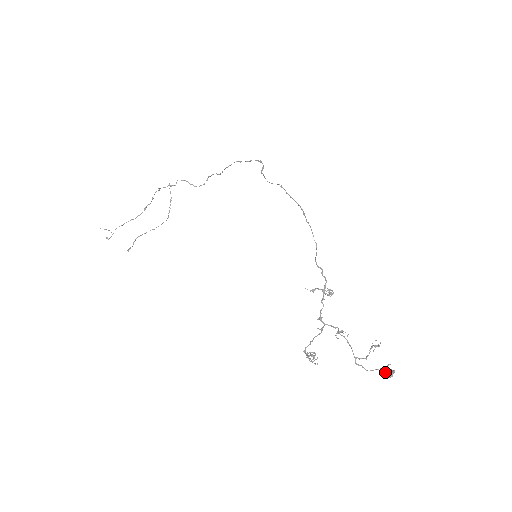
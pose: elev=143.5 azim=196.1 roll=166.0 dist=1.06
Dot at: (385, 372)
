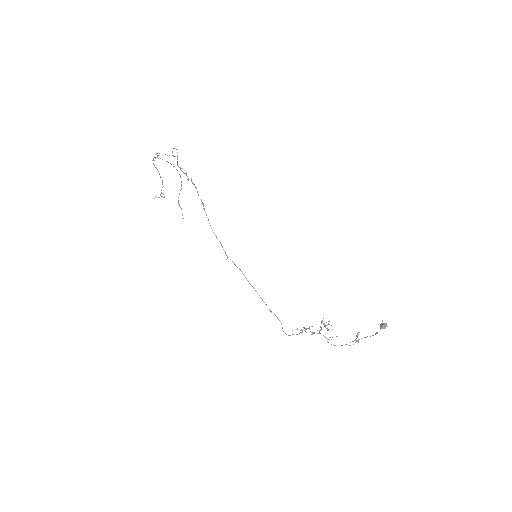
Dot at: (380, 327)
